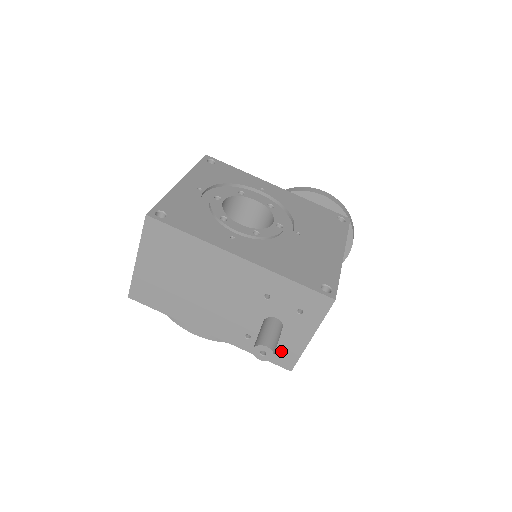
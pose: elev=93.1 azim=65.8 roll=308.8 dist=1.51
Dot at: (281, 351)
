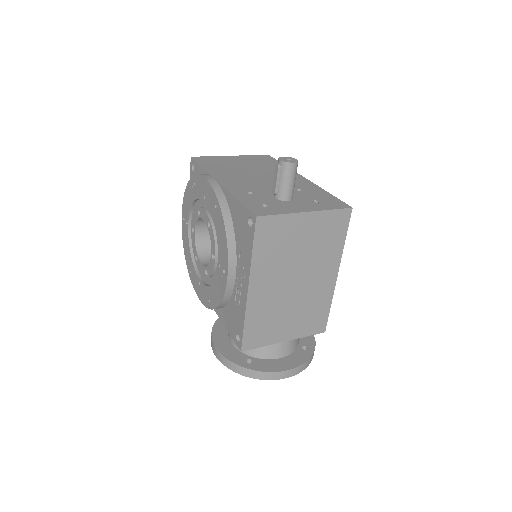
Dot at: (267, 207)
